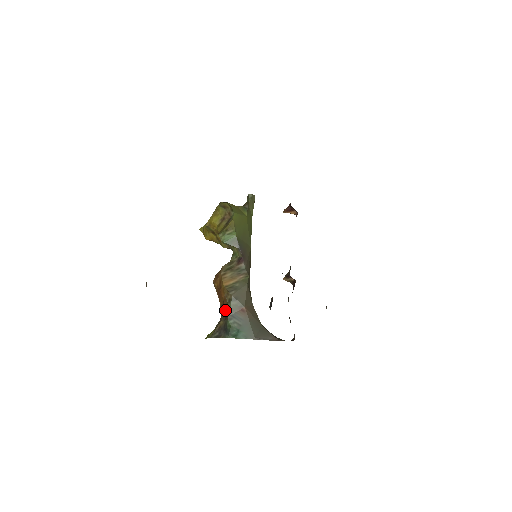
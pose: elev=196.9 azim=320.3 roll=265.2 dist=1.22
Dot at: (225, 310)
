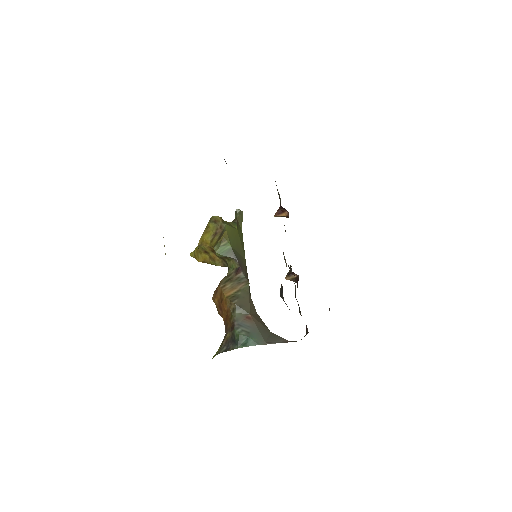
Dot at: (230, 321)
